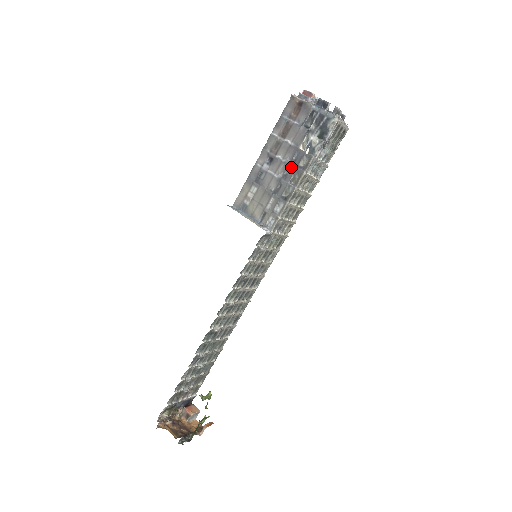
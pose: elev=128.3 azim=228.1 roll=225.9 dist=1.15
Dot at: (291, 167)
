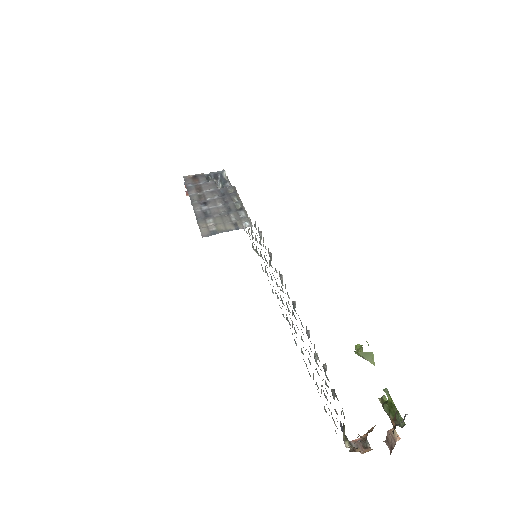
Dot at: (225, 197)
